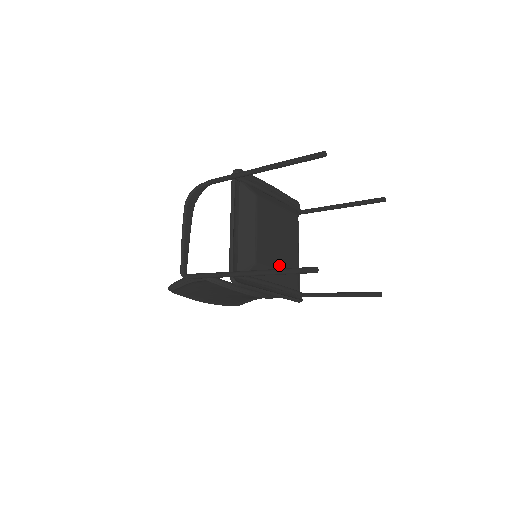
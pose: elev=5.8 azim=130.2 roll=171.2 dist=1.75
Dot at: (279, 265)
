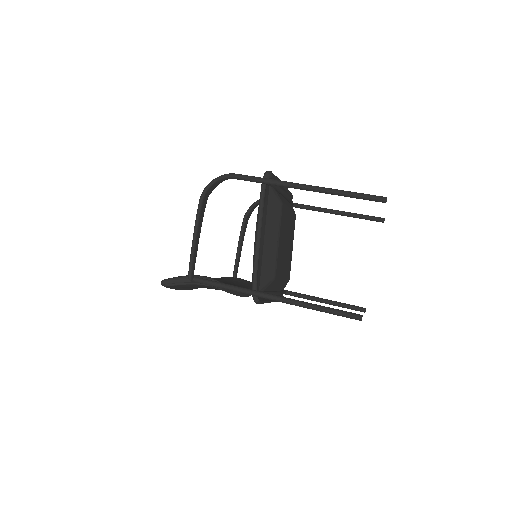
Dot at: (284, 273)
